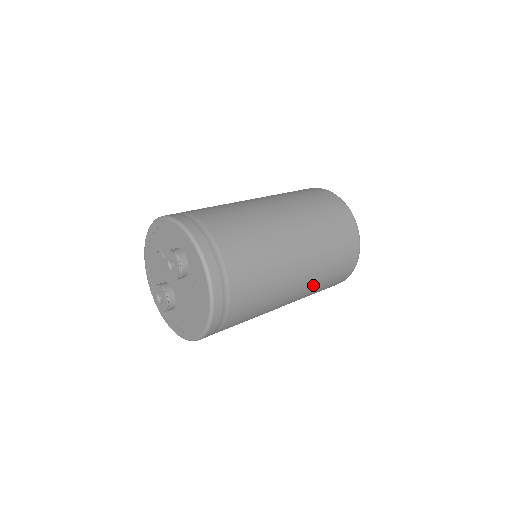
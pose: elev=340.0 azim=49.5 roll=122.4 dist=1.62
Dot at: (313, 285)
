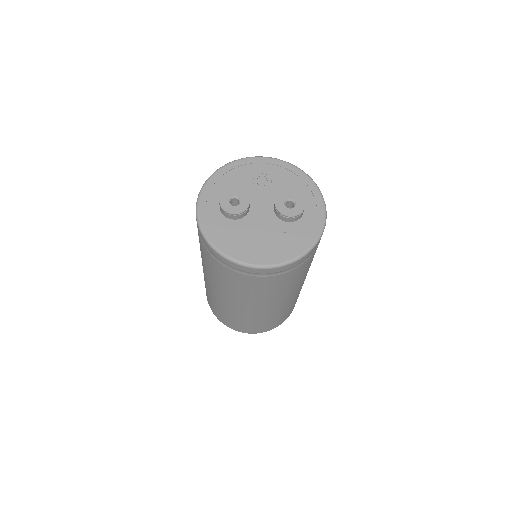
Dot at: (260, 316)
